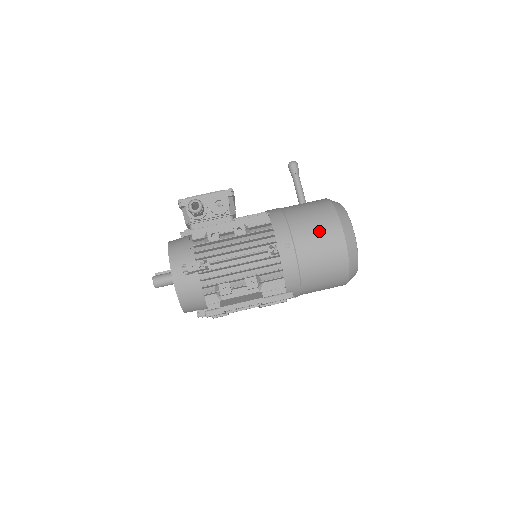
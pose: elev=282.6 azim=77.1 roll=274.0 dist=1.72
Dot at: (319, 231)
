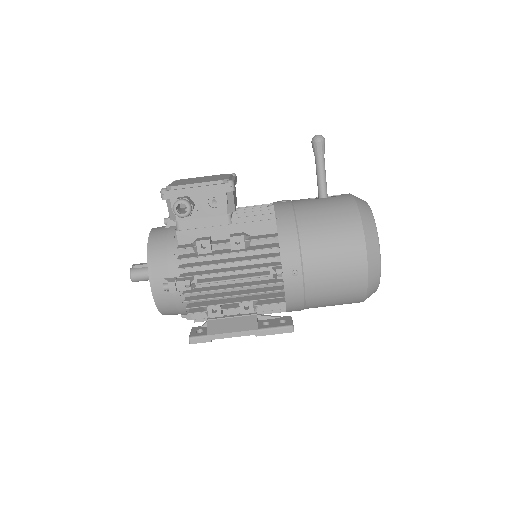
Dot at: (337, 259)
